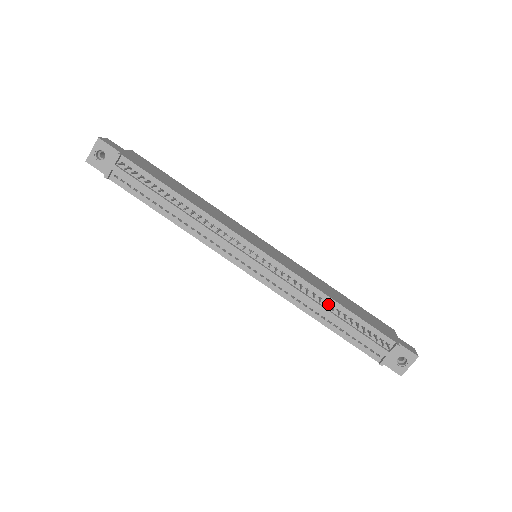
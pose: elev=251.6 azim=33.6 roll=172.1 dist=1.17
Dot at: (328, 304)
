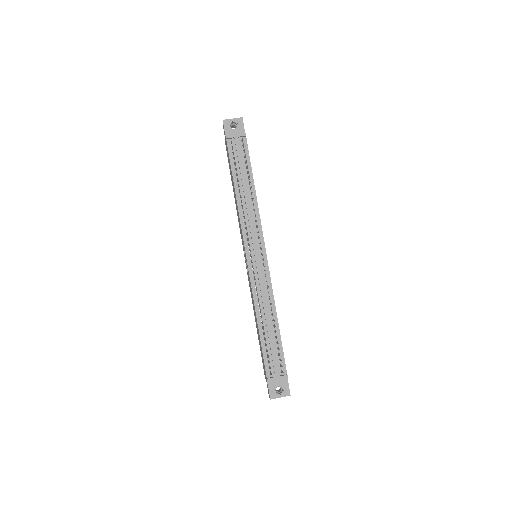
Dot at: (272, 317)
